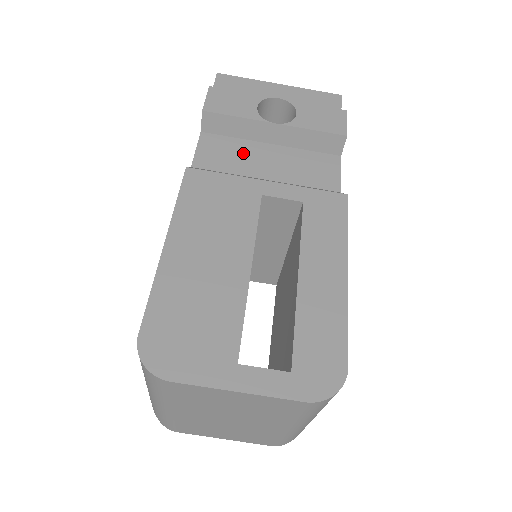
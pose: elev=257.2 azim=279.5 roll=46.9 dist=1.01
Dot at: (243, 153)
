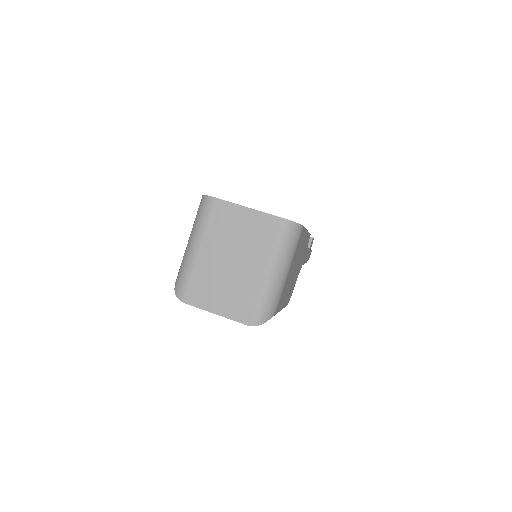
Dot at: occluded
